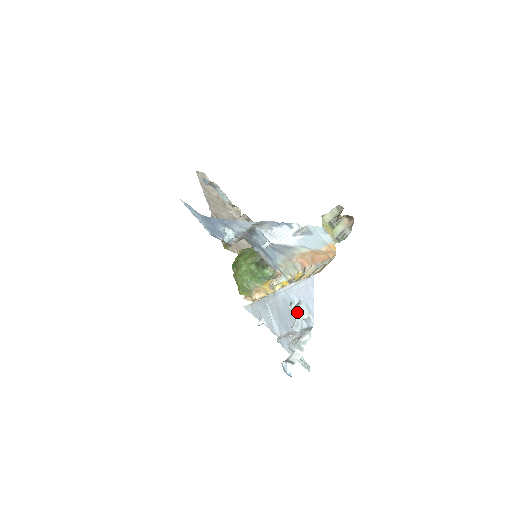
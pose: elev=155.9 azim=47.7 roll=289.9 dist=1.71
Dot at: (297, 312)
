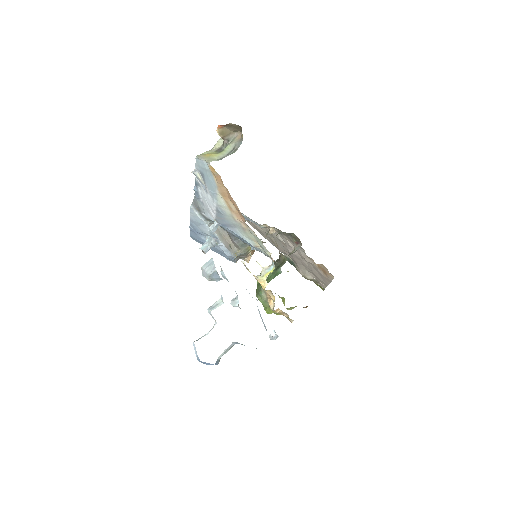
Dot at: (203, 272)
